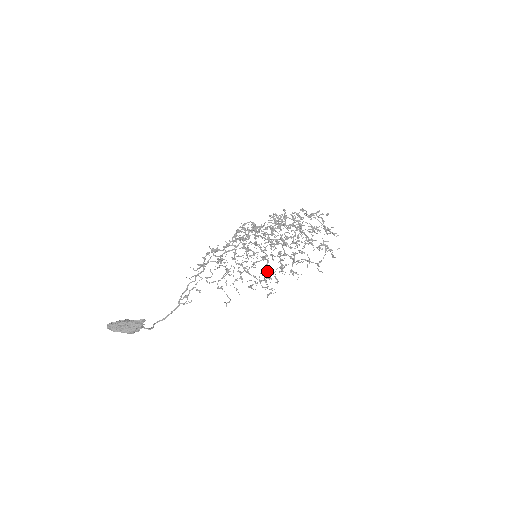
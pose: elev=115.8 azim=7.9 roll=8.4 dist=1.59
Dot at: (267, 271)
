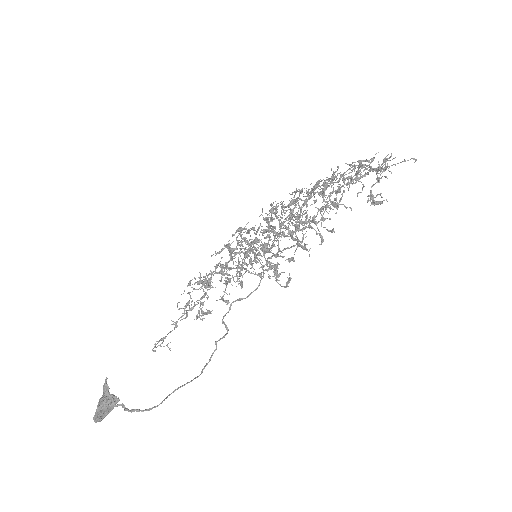
Dot at: (263, 255)
